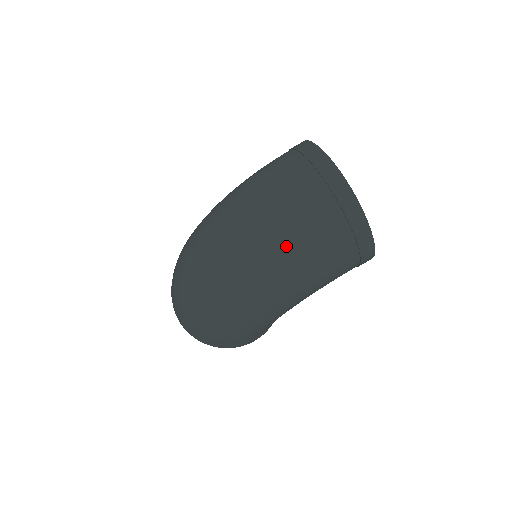
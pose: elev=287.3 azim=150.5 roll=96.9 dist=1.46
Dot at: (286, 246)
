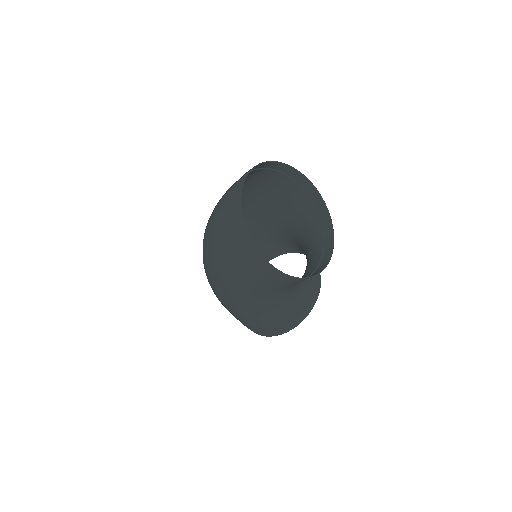
Dot at: (210, 239)
